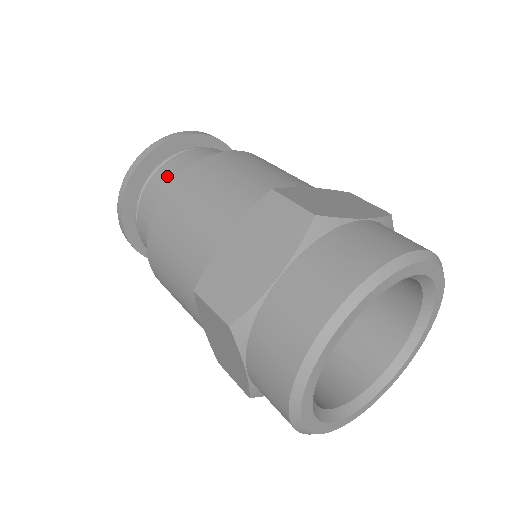
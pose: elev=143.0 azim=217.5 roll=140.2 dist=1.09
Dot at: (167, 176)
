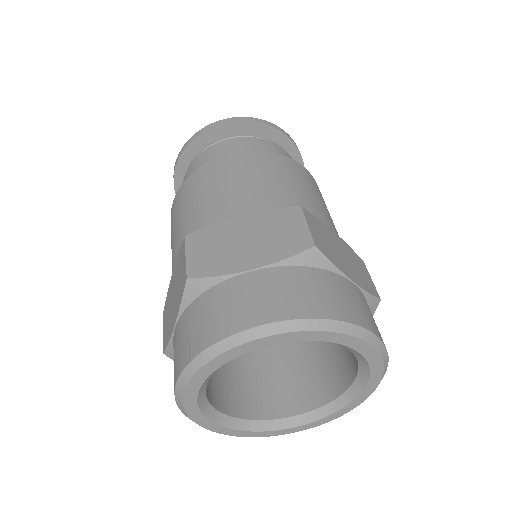
Dot at: (238, 147)
